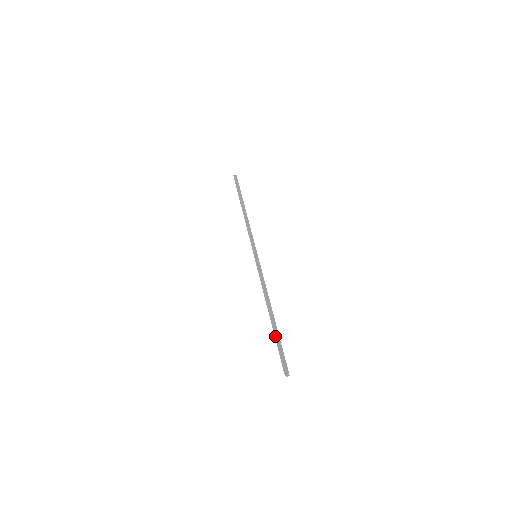
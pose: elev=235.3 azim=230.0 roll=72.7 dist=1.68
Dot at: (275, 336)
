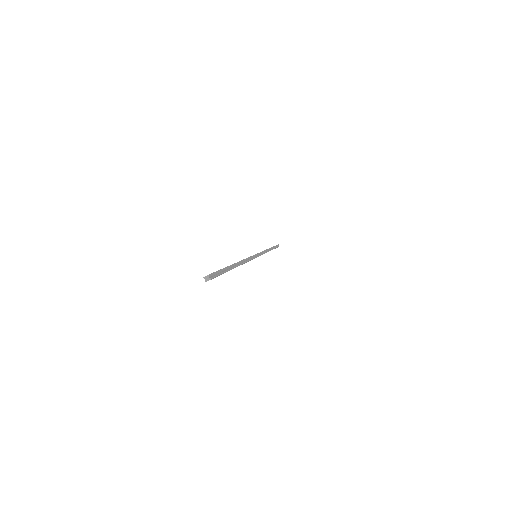
Dot at: occluded
